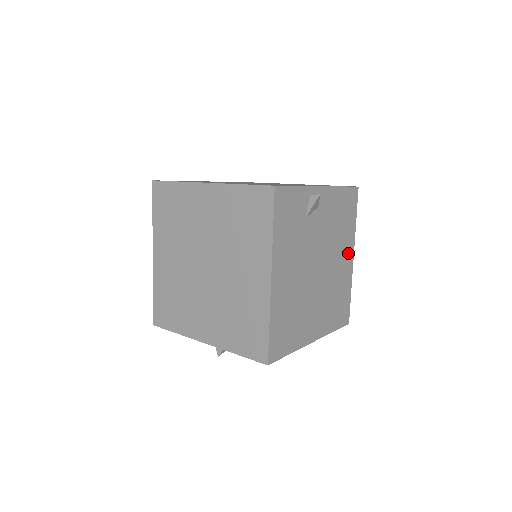
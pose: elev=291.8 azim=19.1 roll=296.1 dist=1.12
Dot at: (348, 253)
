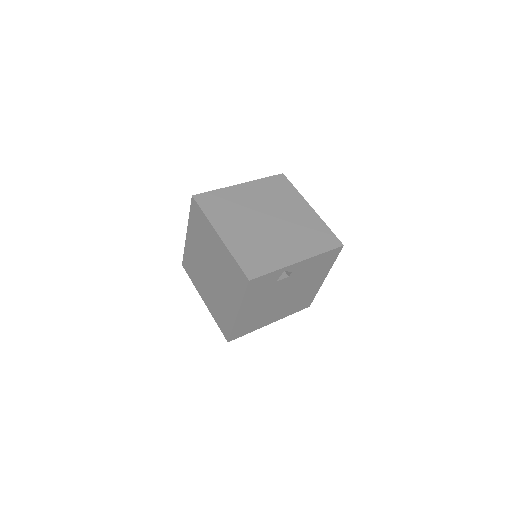
Dot at: (319, 279)
